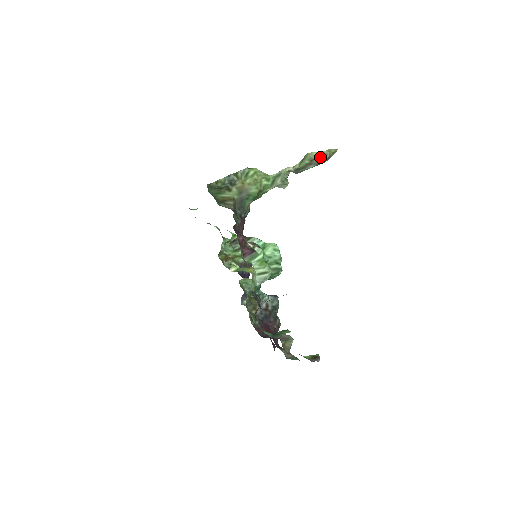
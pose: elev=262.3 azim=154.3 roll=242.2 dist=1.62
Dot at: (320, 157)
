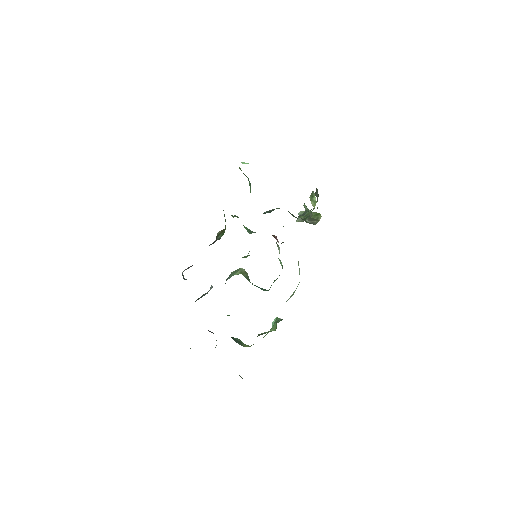
Dot at: occluded
